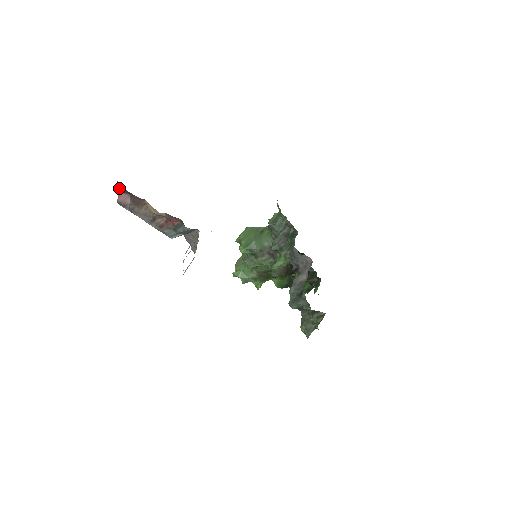
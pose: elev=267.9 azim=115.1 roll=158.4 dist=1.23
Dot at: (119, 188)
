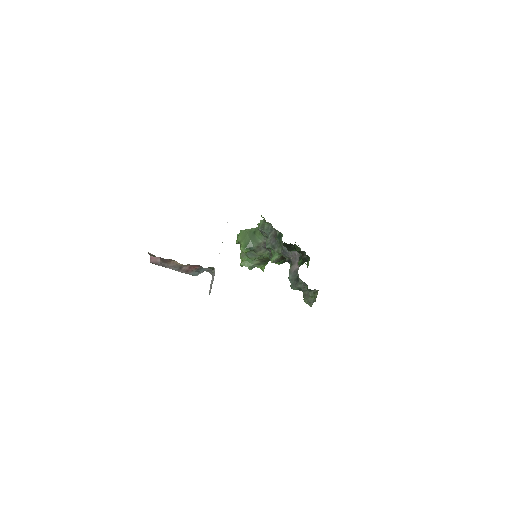
Dot at: (150, 255)
